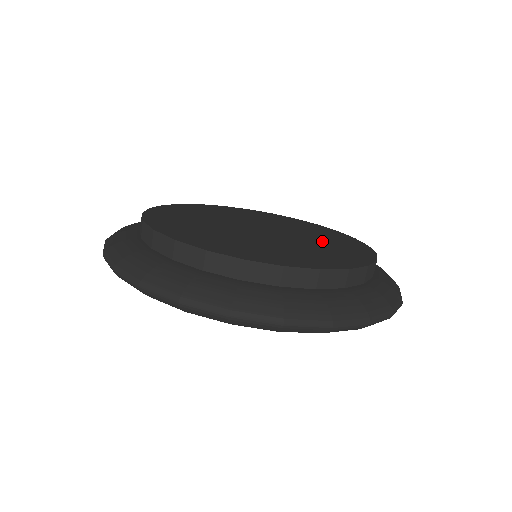
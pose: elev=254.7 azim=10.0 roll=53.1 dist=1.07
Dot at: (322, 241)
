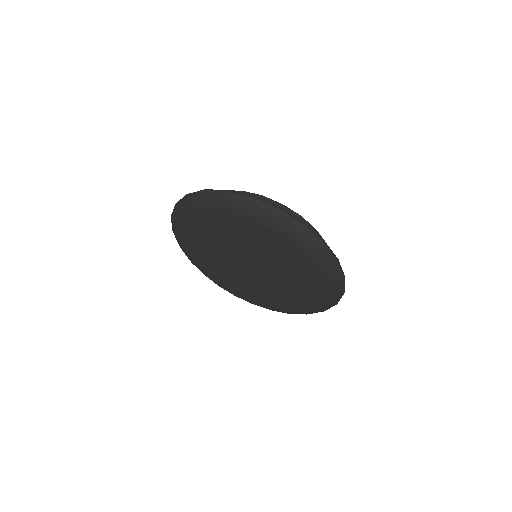
Dot at: occluded
